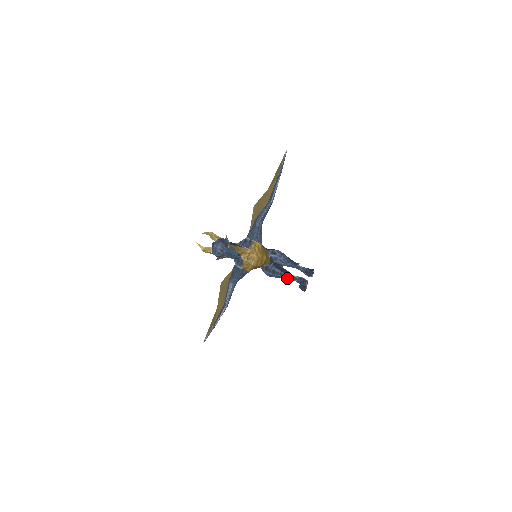
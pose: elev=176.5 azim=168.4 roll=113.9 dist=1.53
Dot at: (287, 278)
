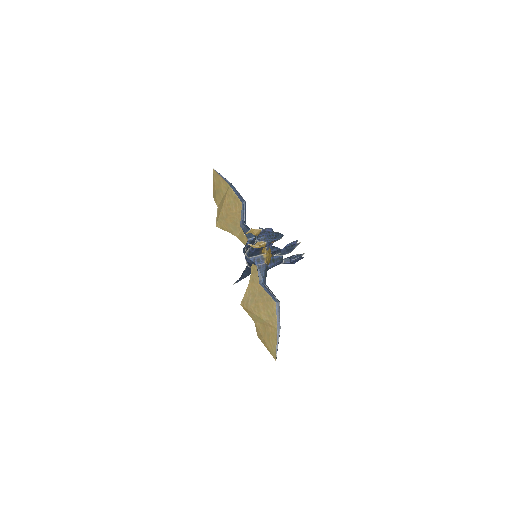
Dot at: (282, 261)
